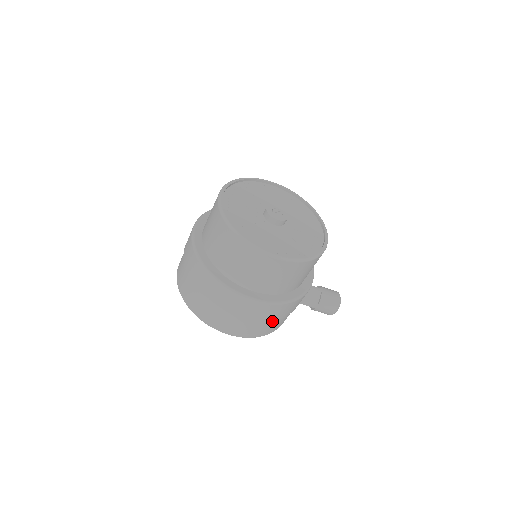
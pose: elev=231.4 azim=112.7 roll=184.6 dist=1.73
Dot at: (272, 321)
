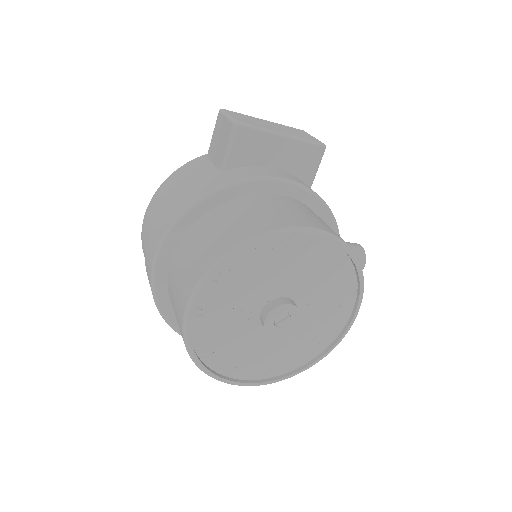
Dot at: occluded
